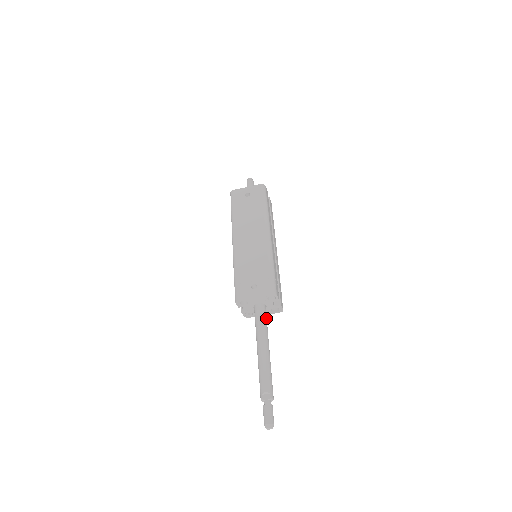
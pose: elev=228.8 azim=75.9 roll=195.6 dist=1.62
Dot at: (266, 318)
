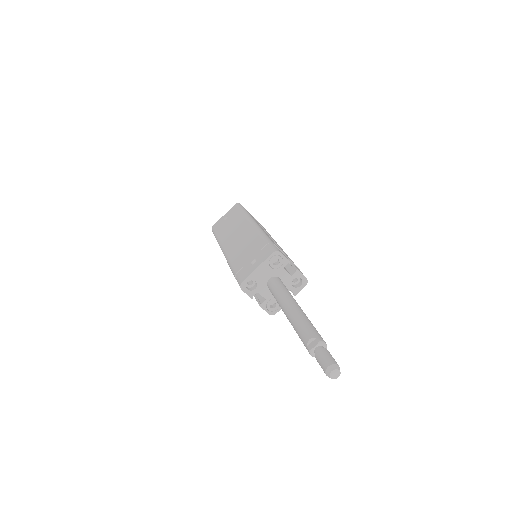
Dot at: (284, 286)
